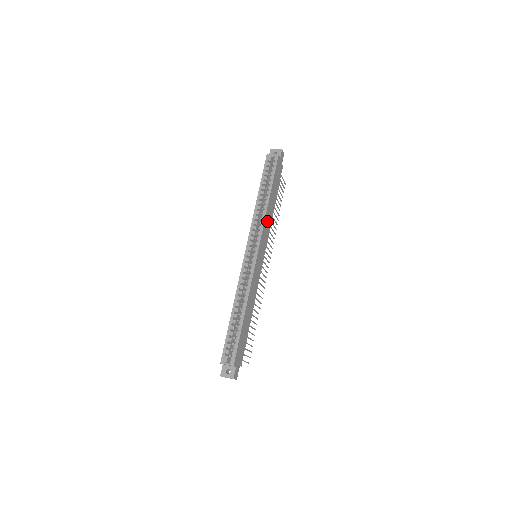
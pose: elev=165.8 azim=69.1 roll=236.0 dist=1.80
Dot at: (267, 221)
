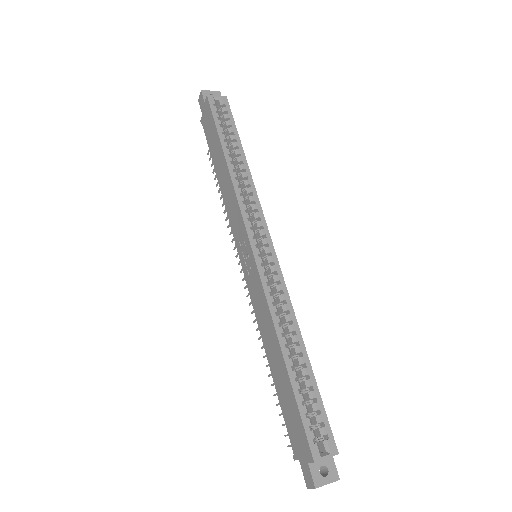
Dot at: occluded
